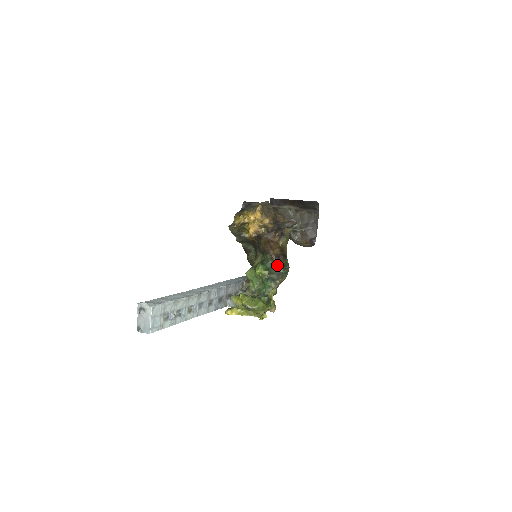
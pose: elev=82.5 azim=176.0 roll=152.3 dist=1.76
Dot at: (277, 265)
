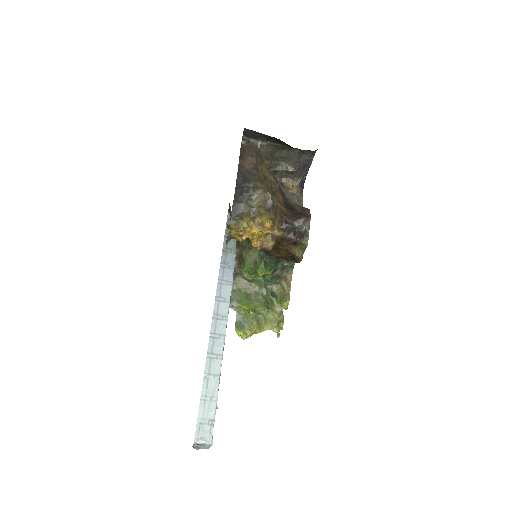
Dot at: occluded
